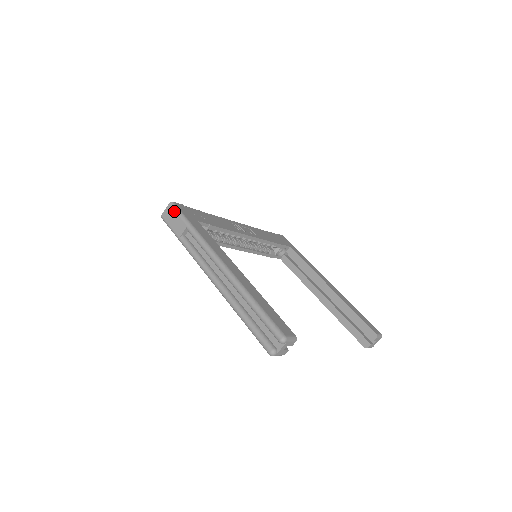
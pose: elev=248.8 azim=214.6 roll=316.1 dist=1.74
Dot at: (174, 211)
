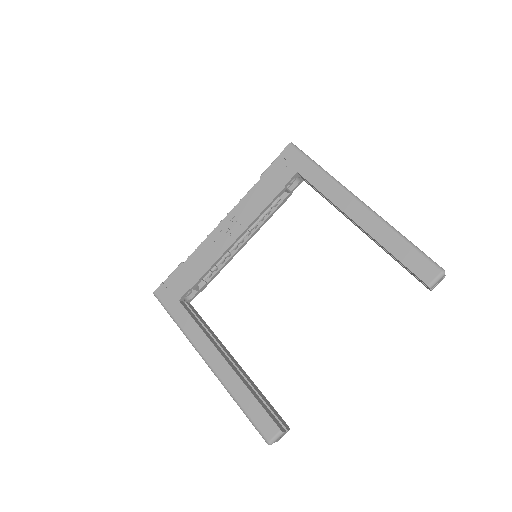
Dot at: occluded
